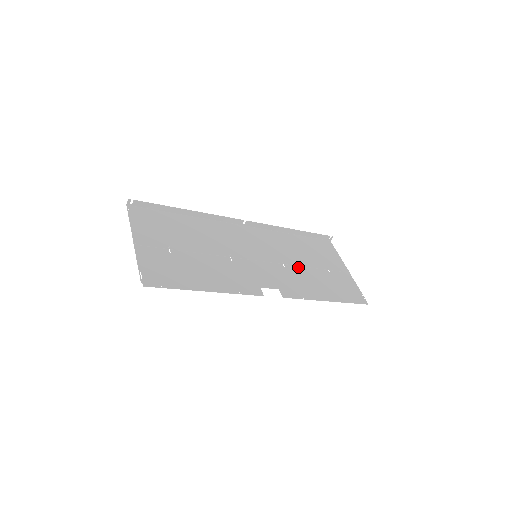
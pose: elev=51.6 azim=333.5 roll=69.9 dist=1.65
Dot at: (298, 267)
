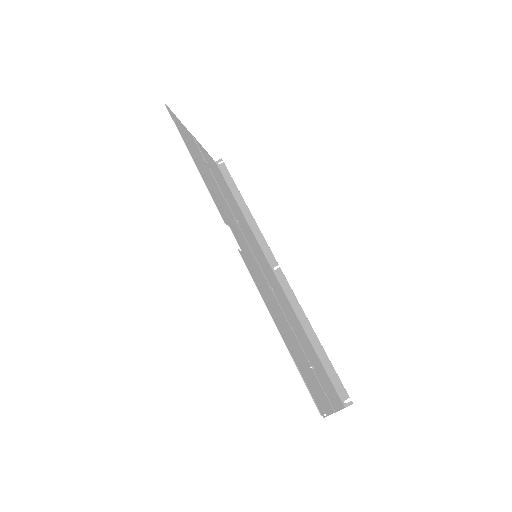
Dot at: (282, 311)
